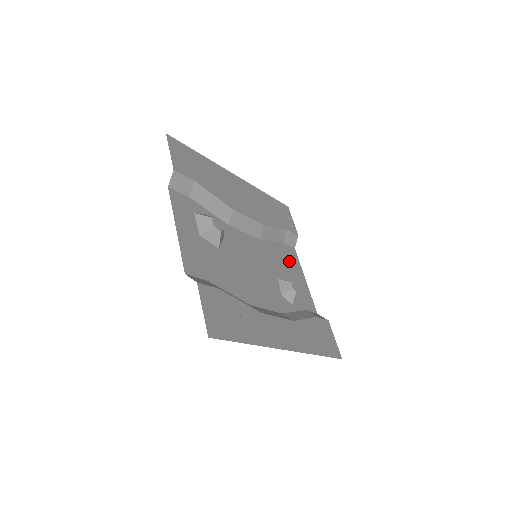
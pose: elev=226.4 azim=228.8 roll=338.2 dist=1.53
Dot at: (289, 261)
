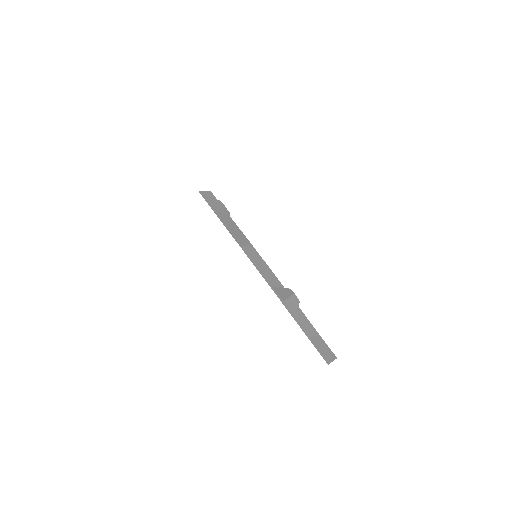
Dot at: occluded
